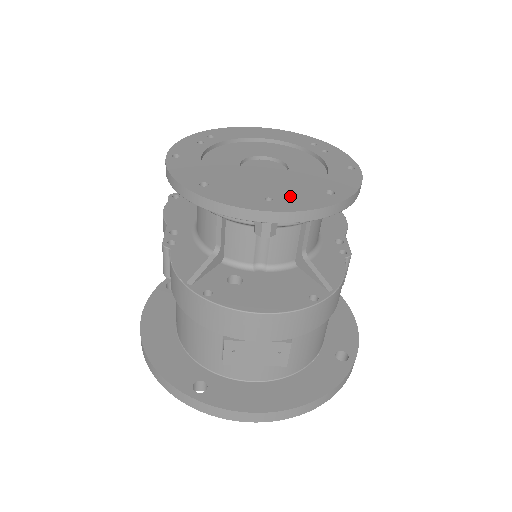
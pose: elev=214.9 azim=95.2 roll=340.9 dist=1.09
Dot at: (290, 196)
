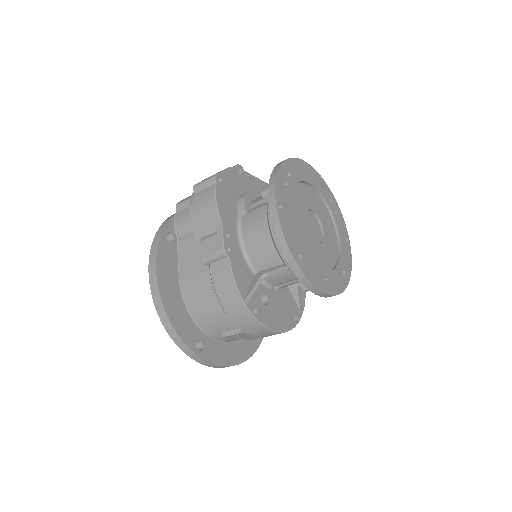
Dot at: (333, 276)
